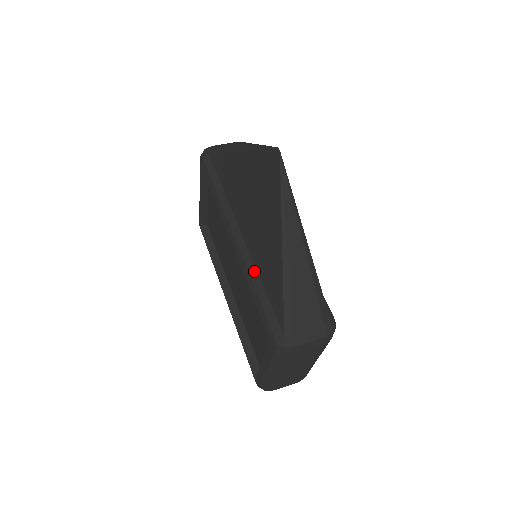
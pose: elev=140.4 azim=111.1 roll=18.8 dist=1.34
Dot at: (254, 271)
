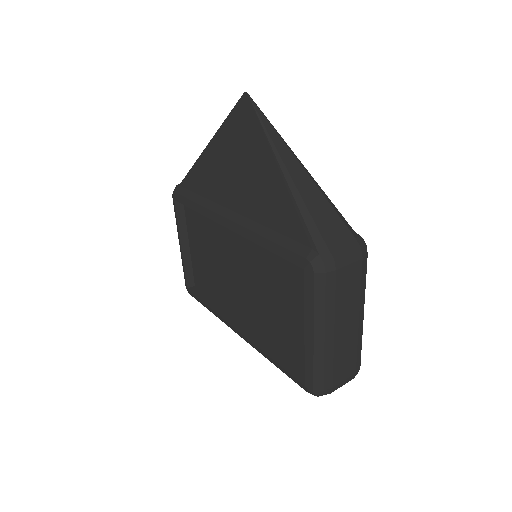
Dot at: (260, 227)
